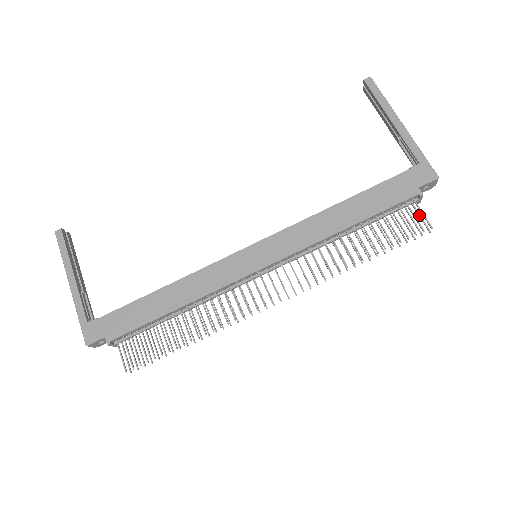
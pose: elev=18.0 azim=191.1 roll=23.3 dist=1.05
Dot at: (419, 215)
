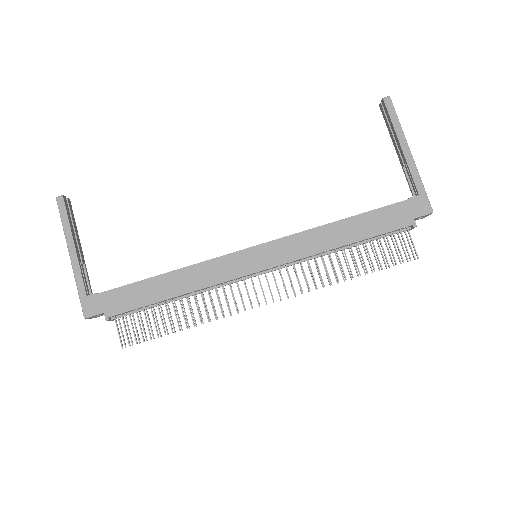
Dot at: (409, 242)
